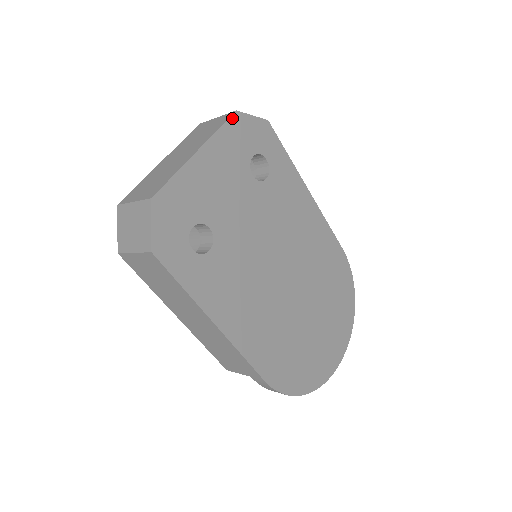
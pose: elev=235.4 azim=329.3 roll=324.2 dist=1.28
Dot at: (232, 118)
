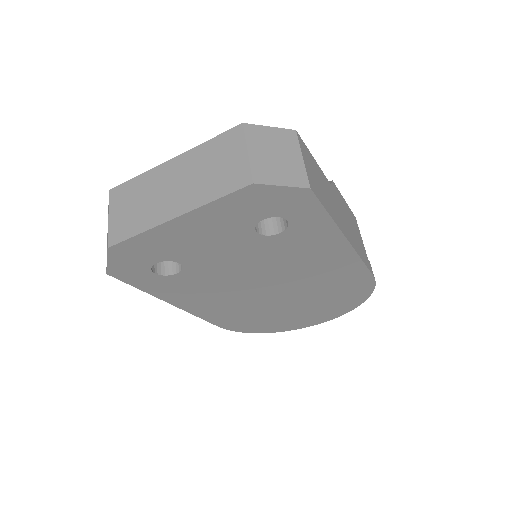
Dot at: (242, 190)
